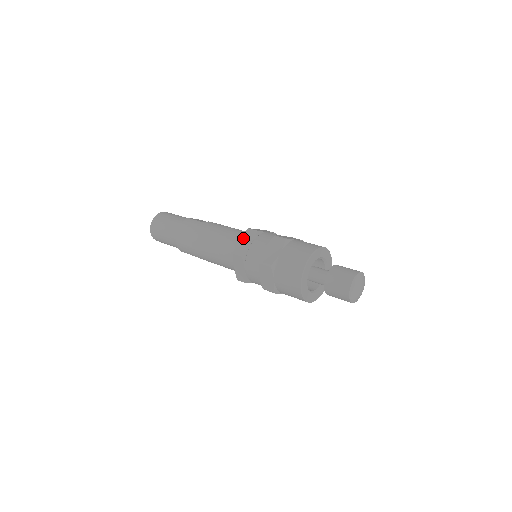
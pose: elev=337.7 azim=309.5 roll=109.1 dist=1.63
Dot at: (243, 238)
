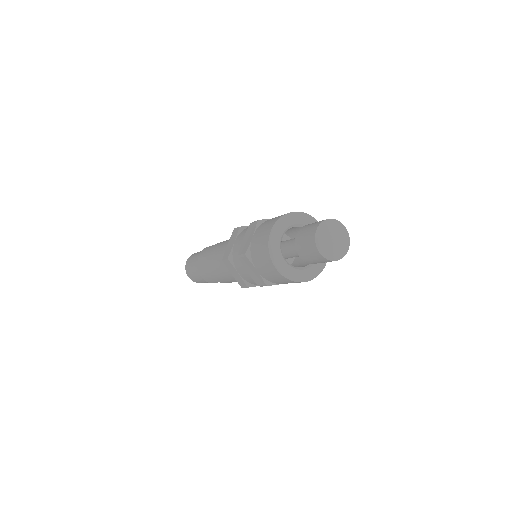
Dot at: (230, 240)
